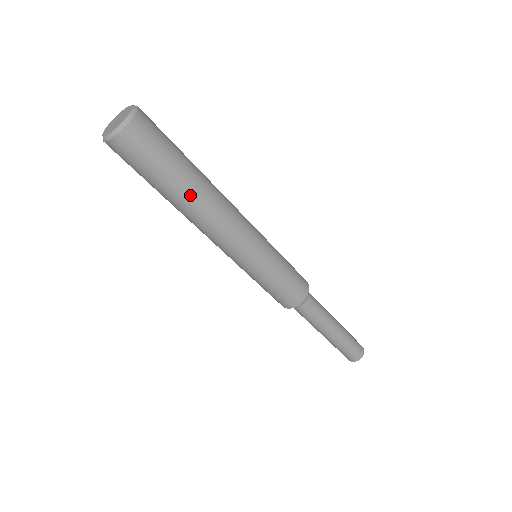
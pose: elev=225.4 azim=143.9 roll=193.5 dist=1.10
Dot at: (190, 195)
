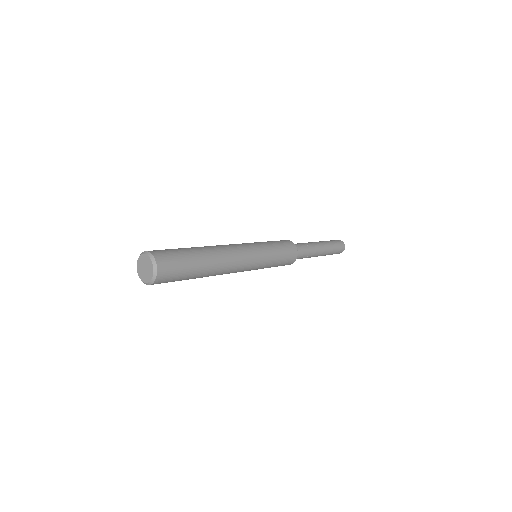
Dot at: occluded
